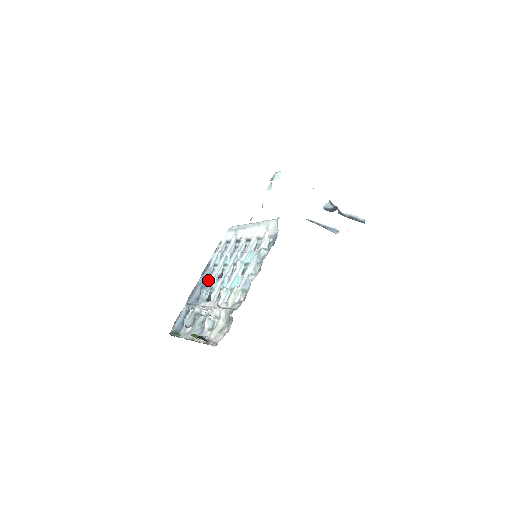
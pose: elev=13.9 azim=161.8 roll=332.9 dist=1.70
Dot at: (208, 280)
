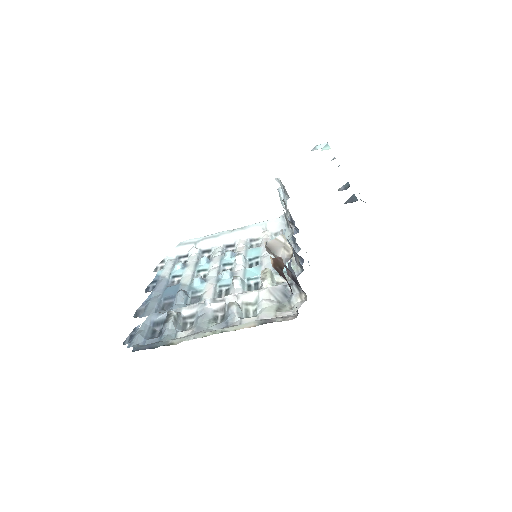
Dot at: (177, 287)
